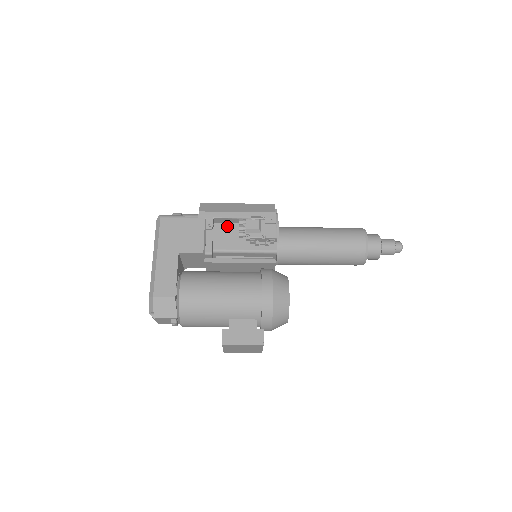
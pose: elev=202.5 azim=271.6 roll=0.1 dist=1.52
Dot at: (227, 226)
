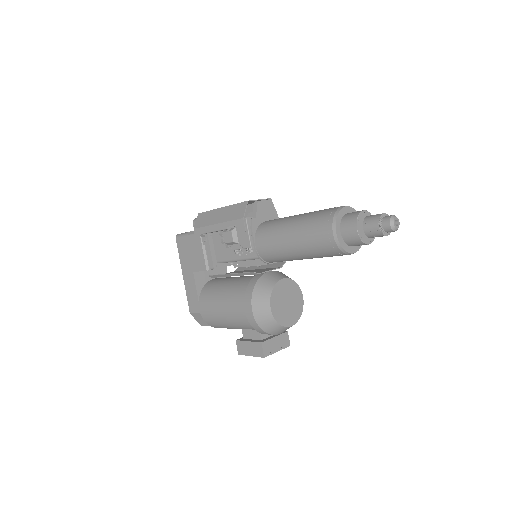
Dot at: occluded
